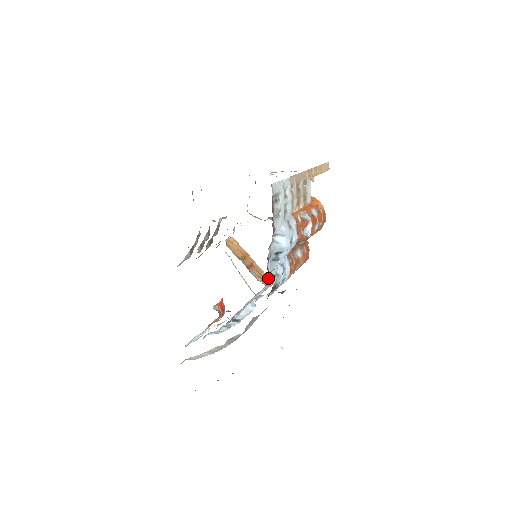
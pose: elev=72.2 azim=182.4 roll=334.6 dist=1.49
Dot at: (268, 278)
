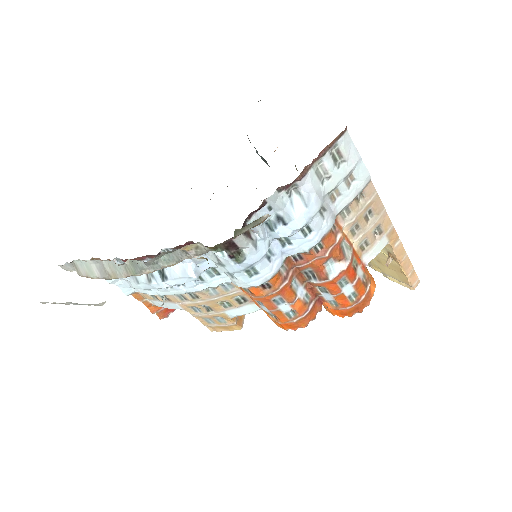
Dot at: (243, 318)
